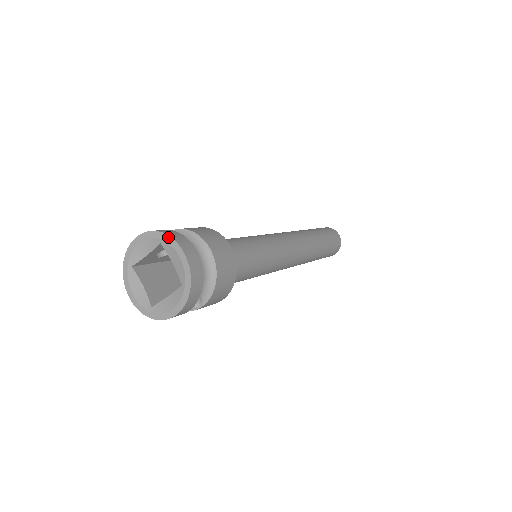
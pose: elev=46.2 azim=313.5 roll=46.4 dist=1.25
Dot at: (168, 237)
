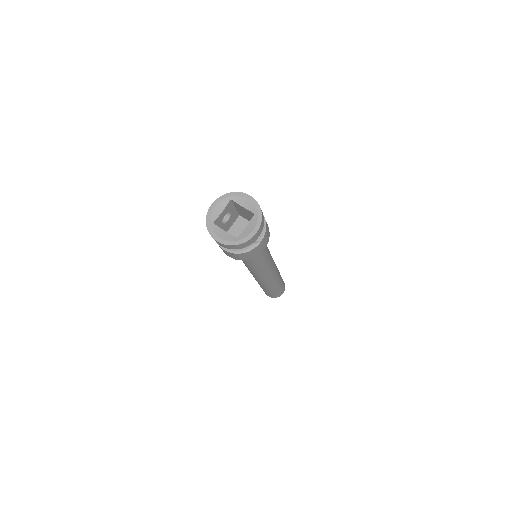
Dot at: (236, 193)
